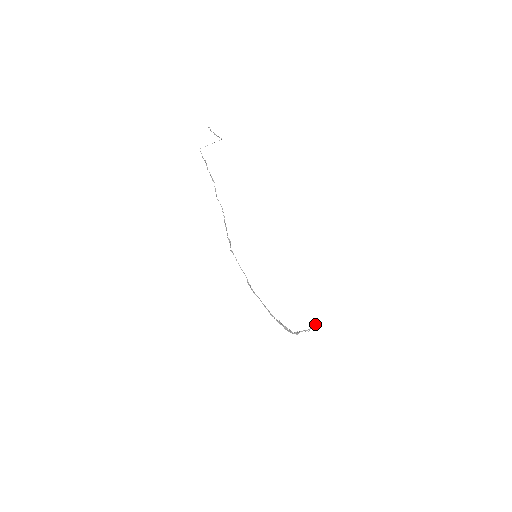
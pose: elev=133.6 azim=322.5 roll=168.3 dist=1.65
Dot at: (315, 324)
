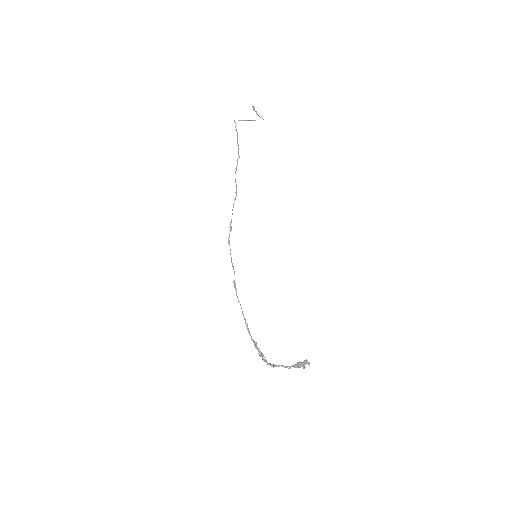
Dot at: (300, 362)
